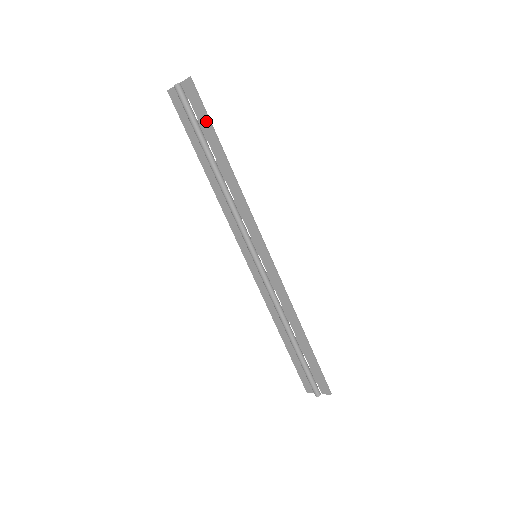
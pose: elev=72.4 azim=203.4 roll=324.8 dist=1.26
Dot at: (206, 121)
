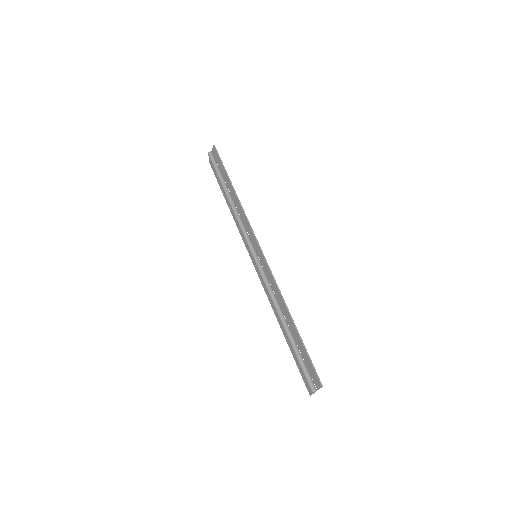
Dot at: (222, 167)
